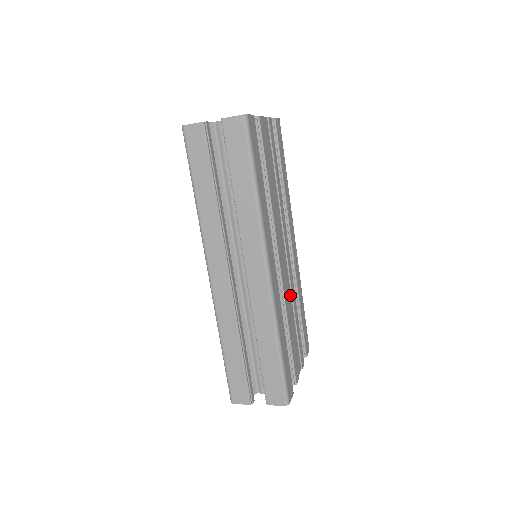
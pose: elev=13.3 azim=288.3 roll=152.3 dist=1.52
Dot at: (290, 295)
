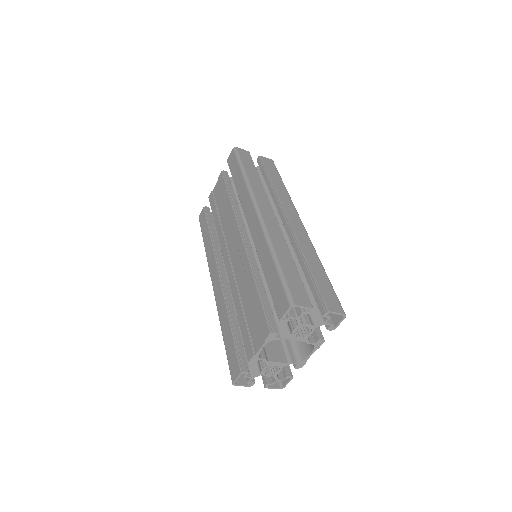
Dot at: occluded
